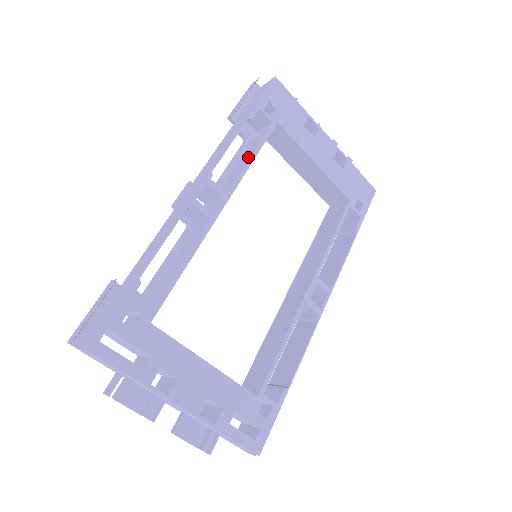
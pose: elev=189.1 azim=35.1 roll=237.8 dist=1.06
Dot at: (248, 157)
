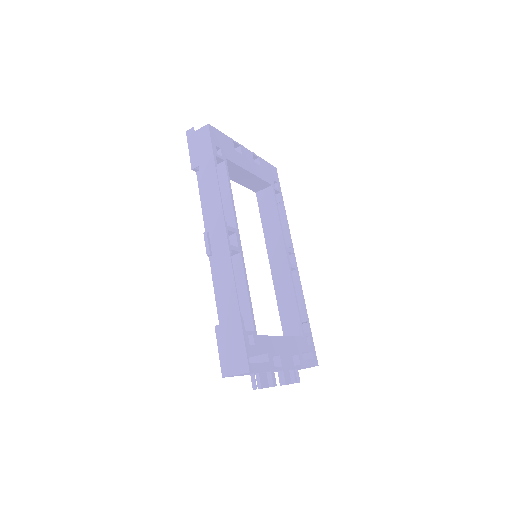
Dot at: (227, 195)
